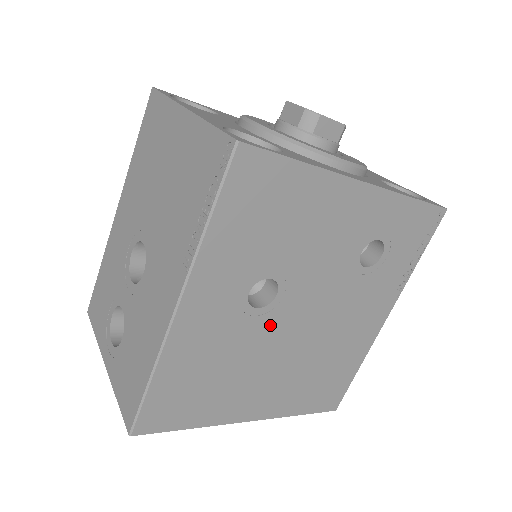
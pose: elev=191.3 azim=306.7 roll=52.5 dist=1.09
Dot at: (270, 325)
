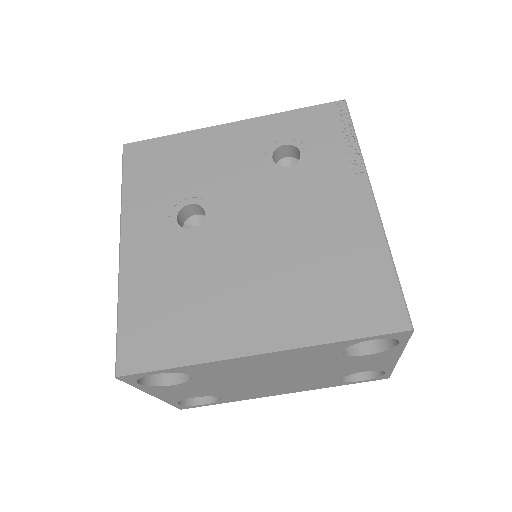
Dot at: (215, 239)
